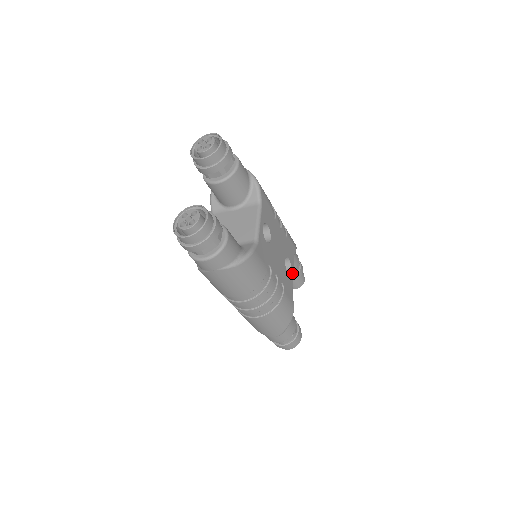
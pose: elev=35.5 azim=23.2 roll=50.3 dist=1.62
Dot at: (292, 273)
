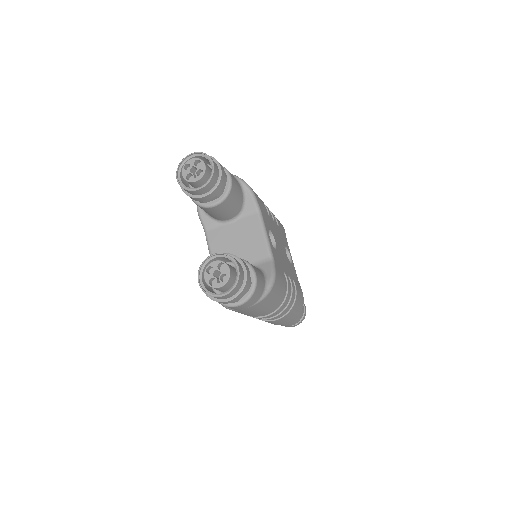
Dot at: occluded
